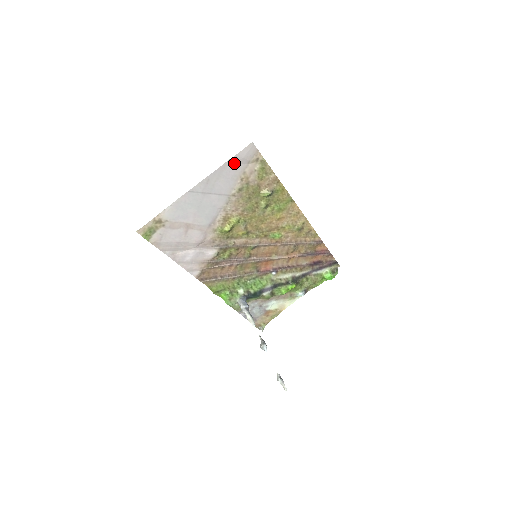
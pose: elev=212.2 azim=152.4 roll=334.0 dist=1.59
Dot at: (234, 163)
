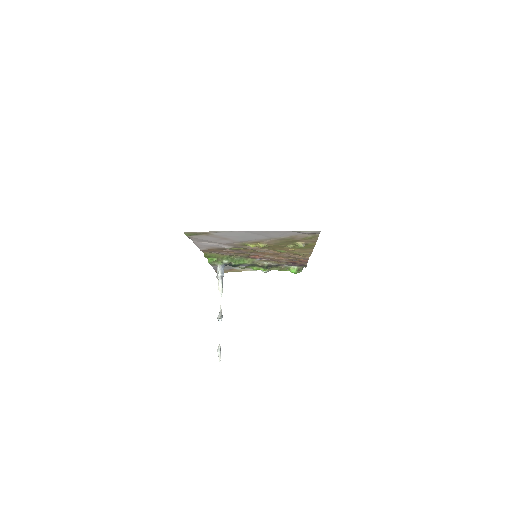
Dot at: (295, 232)
